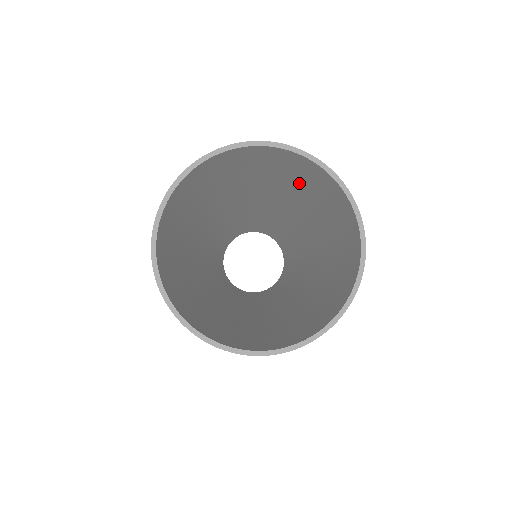
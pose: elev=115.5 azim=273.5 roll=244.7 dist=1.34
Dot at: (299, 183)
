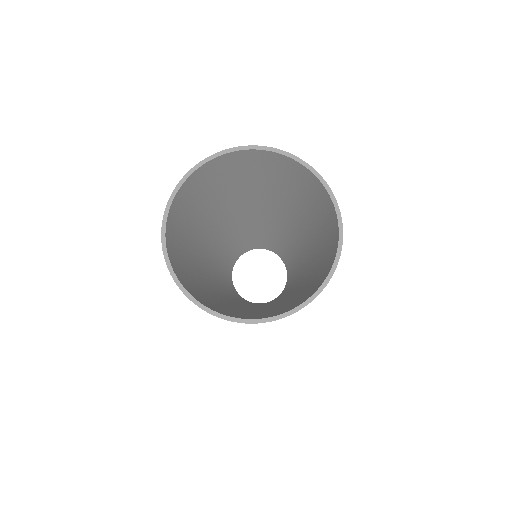
Dot at: (281, 182)
